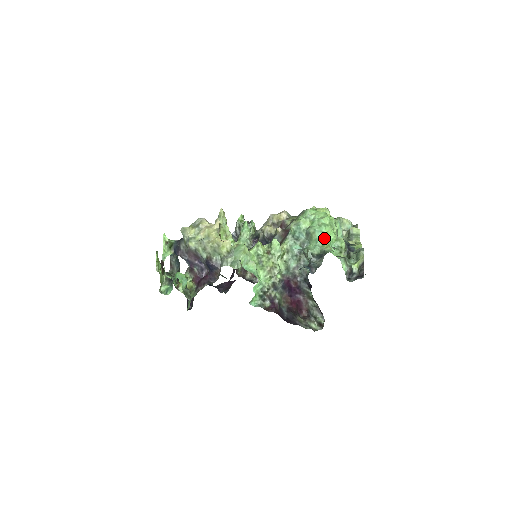
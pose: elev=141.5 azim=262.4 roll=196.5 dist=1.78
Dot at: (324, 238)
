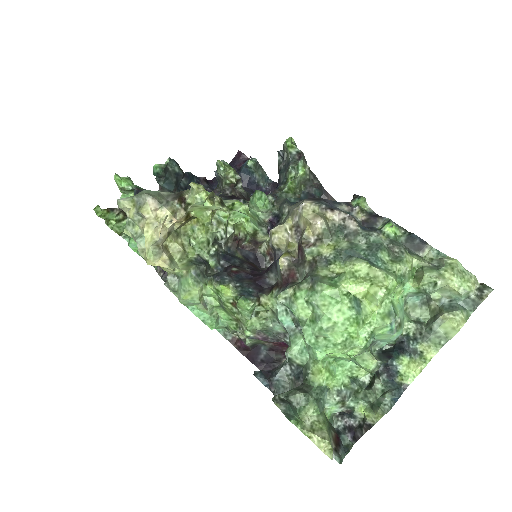
Dot at: (322, 354)
